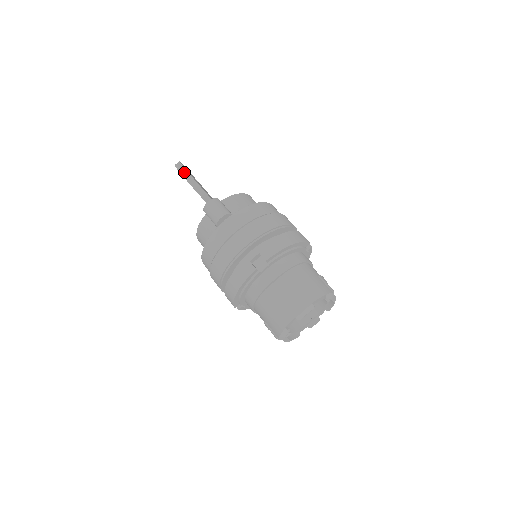
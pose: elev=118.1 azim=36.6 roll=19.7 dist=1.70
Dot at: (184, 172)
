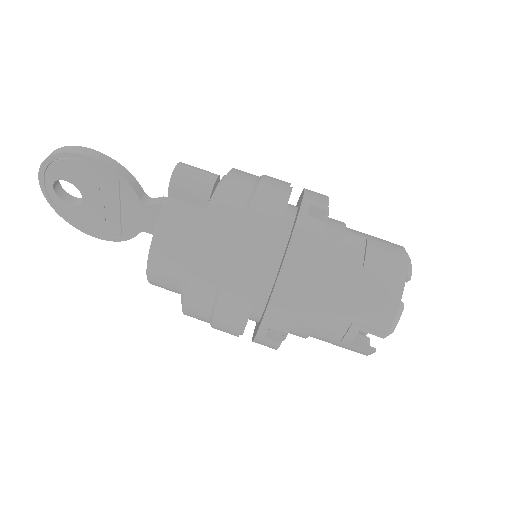
Dot at: (86, 151)
